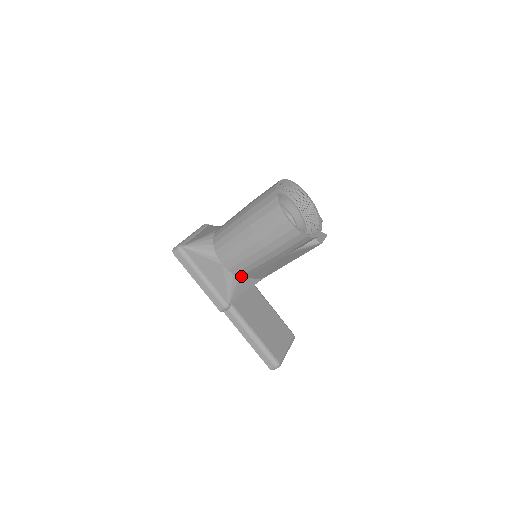
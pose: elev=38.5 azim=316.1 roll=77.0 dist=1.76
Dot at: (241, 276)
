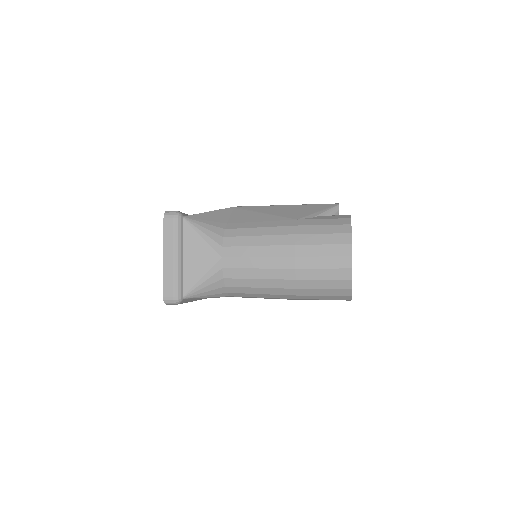
Dot at: occluded
